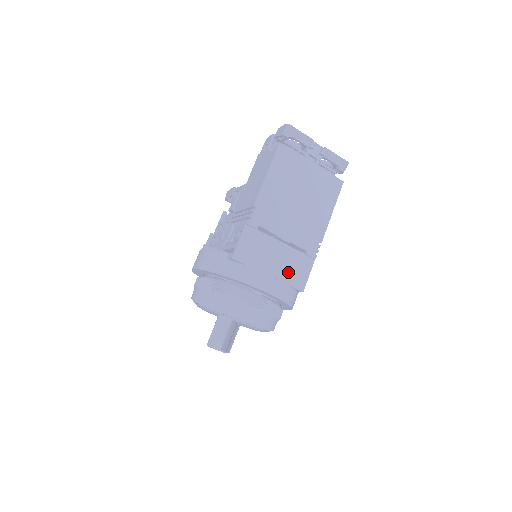
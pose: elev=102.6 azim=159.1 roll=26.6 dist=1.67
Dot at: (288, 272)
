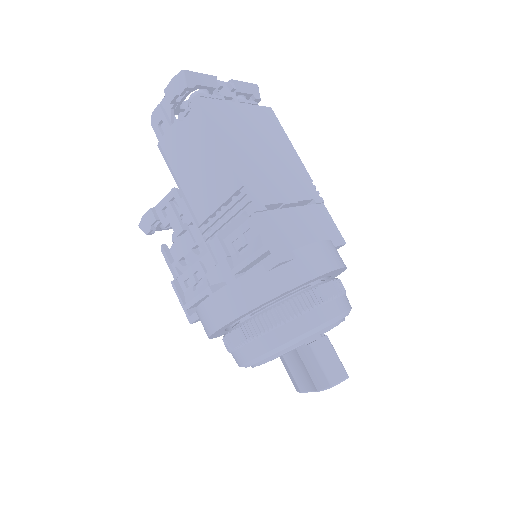
Dot at: (322, 234)
